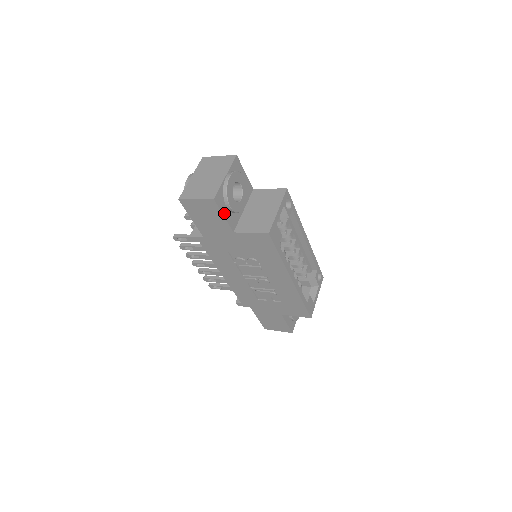
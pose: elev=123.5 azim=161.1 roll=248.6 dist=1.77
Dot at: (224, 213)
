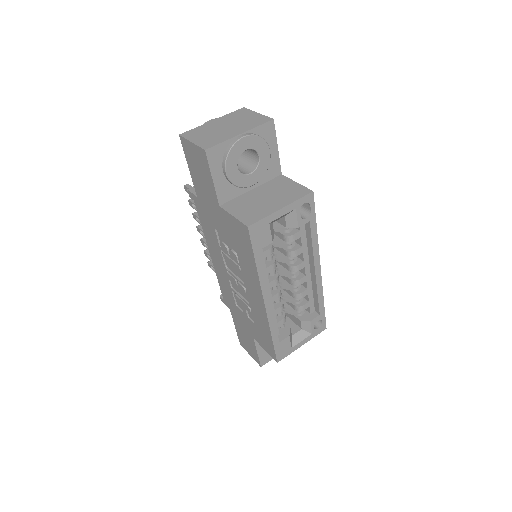
Dot at: (215, 176)
